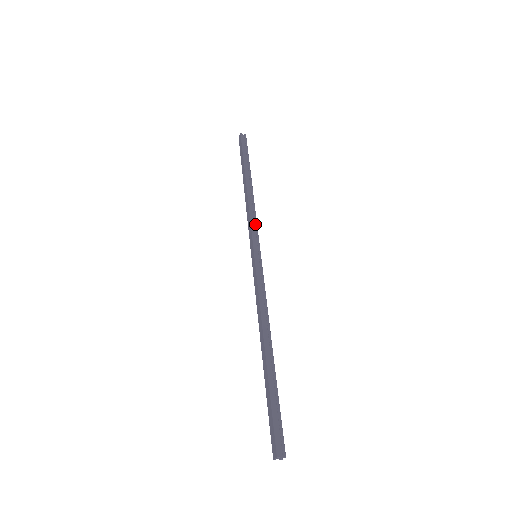
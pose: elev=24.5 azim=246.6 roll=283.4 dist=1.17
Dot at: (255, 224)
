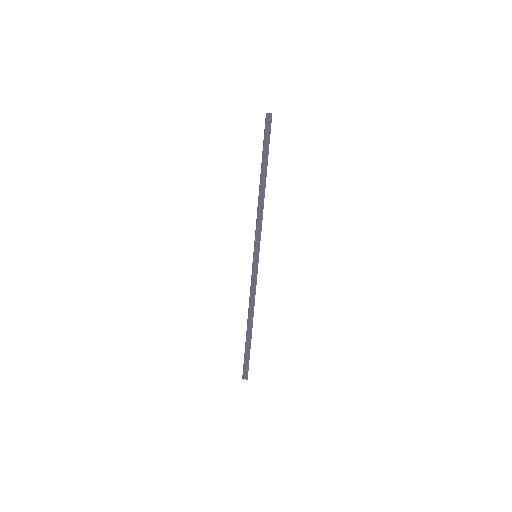
Dot at: (260, 229)
